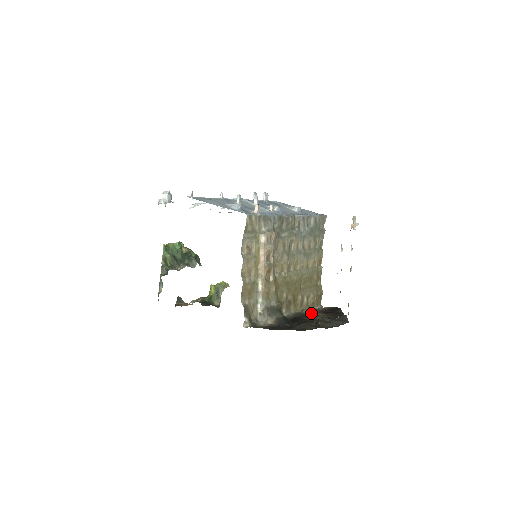
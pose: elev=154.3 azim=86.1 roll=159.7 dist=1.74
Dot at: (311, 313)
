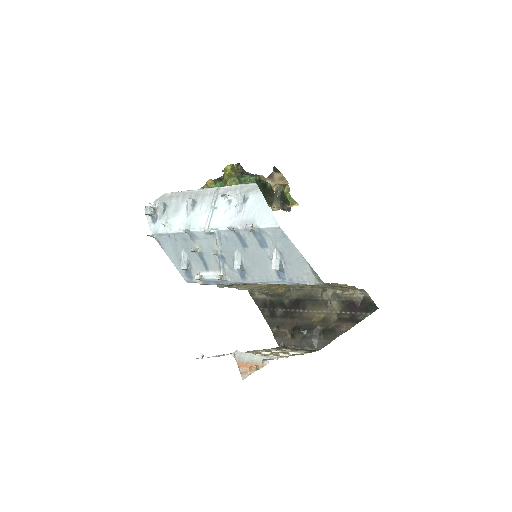
Dot at: (329, 299)
